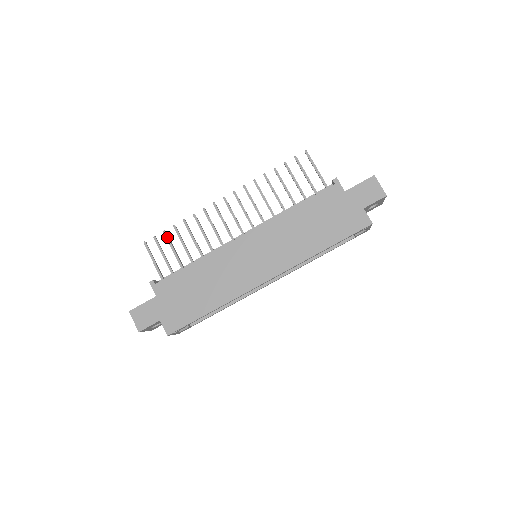
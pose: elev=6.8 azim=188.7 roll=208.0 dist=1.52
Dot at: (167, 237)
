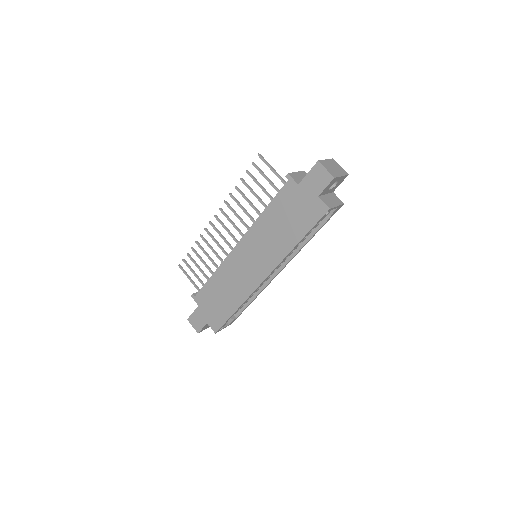
Dot at: (190, 258)
